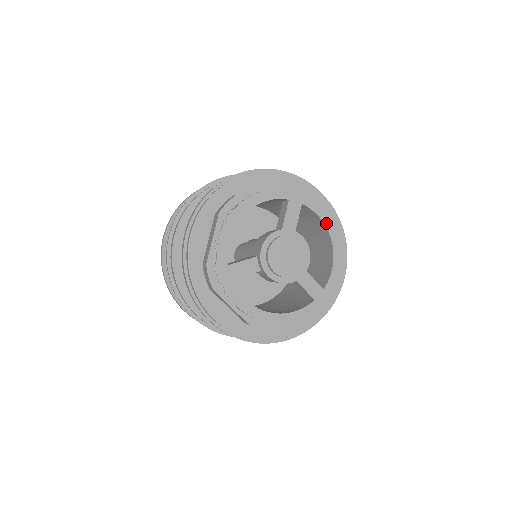
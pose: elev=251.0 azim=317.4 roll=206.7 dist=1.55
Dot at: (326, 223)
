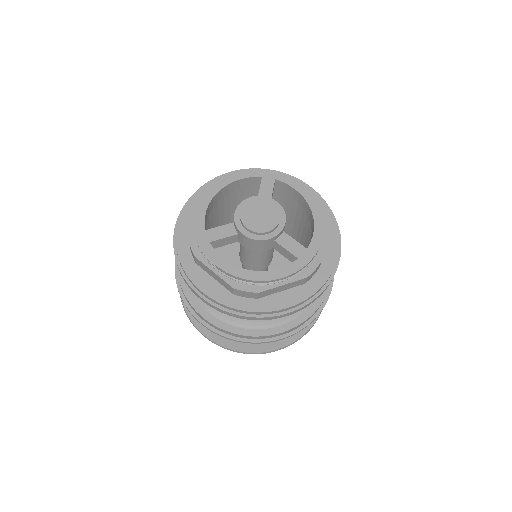
Dot at: (302, 193)
